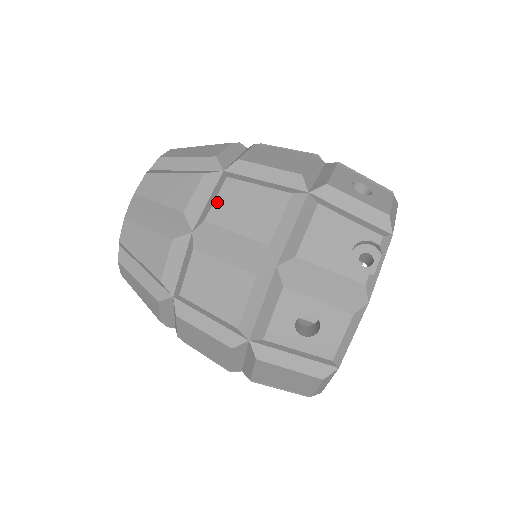
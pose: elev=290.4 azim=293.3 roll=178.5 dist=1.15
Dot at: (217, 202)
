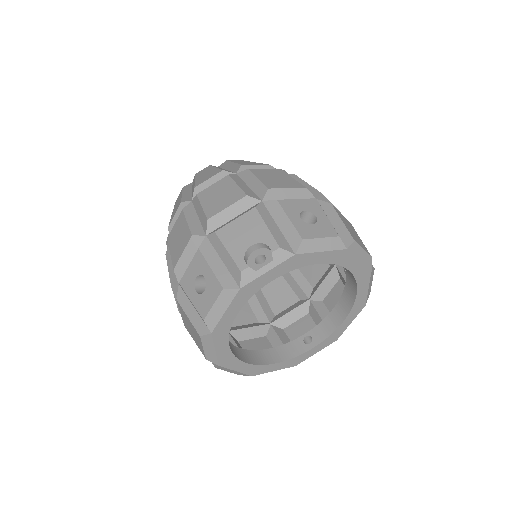
Dot at: (211, 187)
